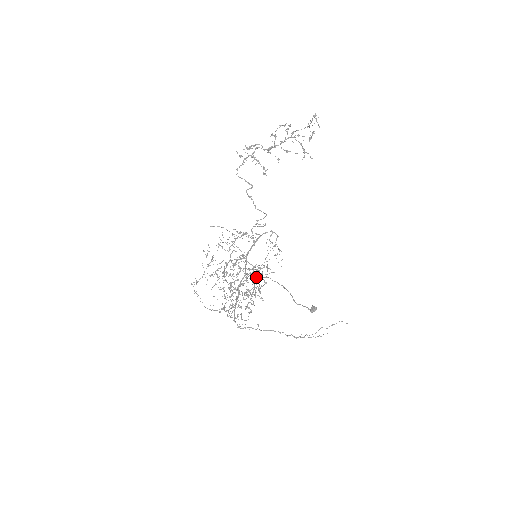
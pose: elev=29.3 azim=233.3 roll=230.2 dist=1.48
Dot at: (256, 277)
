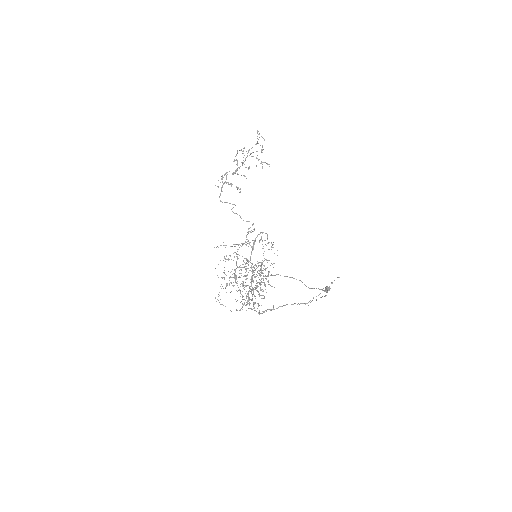
Dot at: (259, 270)
